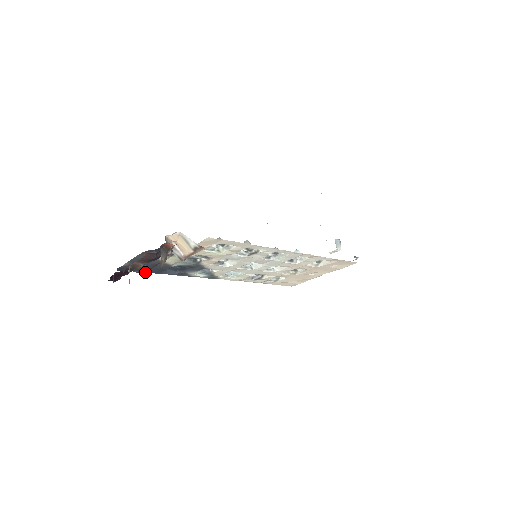
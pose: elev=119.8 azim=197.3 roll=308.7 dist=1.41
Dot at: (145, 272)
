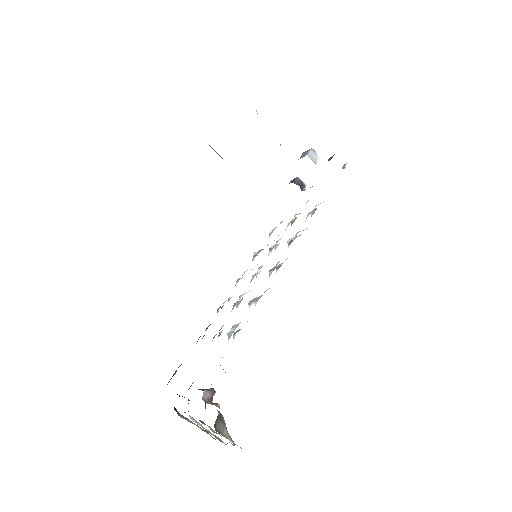
Dot at: occluded
